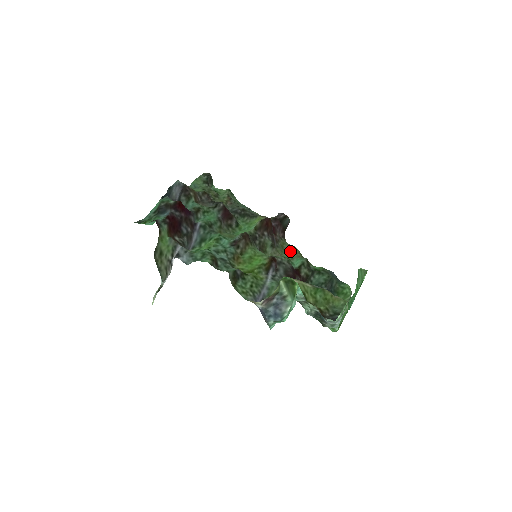
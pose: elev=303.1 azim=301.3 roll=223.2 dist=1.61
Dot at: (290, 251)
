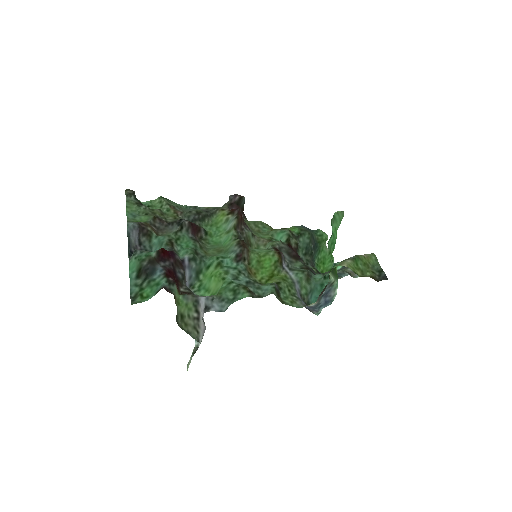
Dot at: (259, 228)
